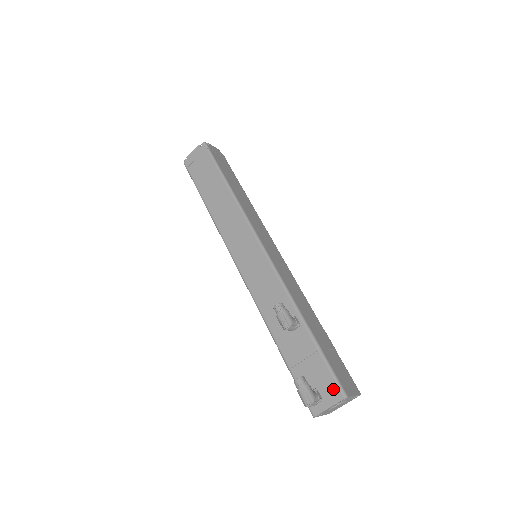
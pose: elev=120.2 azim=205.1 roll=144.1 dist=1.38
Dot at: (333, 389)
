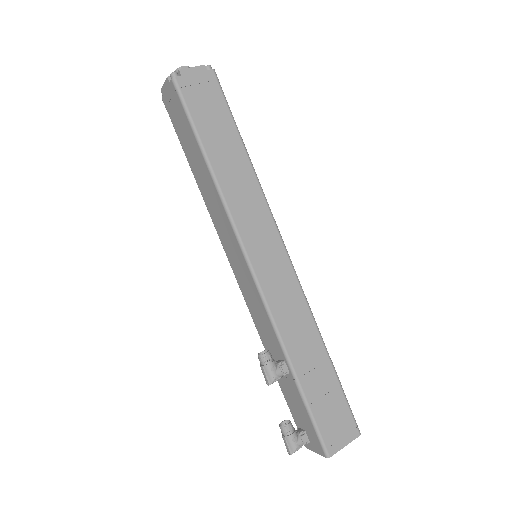
Dot at: (317, 444)
